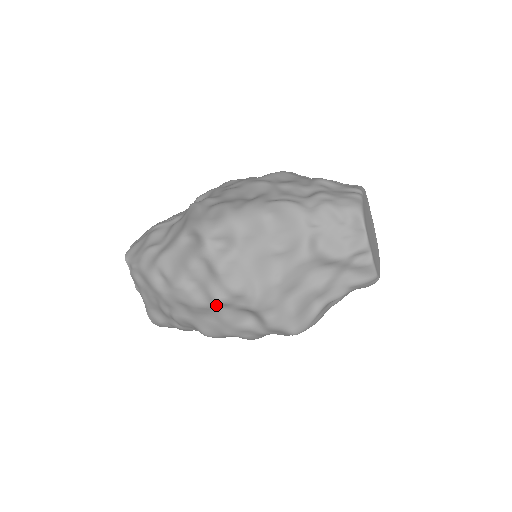
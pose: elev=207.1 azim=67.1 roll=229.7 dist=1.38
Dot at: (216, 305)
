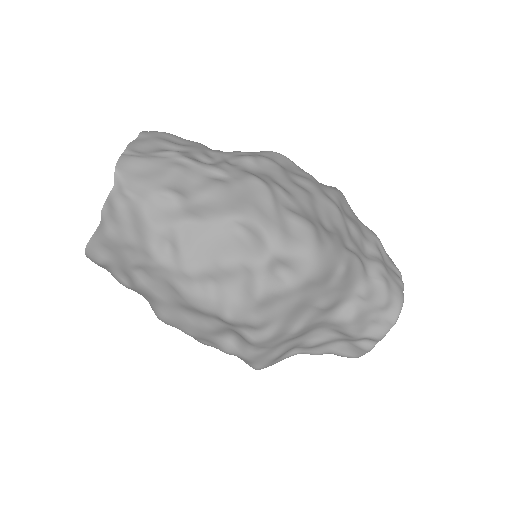
Dot at: (217, 317)
